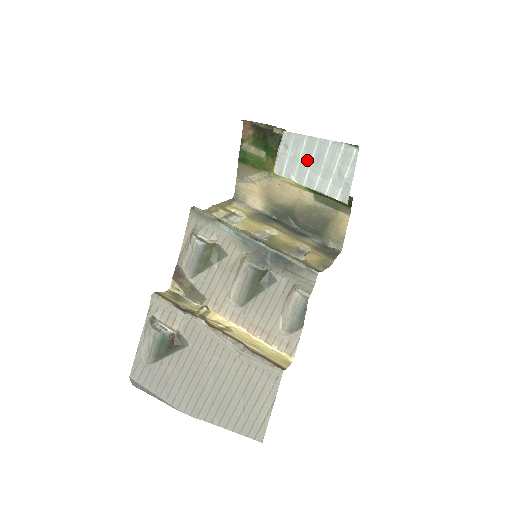
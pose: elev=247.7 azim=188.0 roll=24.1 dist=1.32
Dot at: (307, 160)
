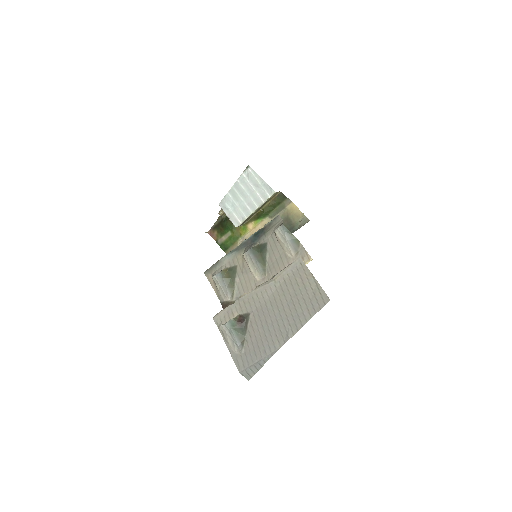
Dot at: (240, 201)
